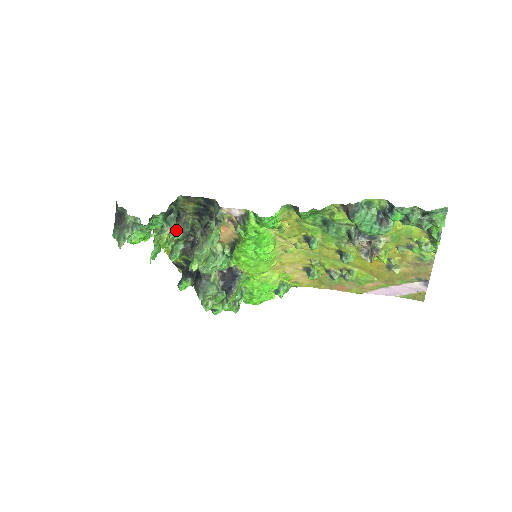
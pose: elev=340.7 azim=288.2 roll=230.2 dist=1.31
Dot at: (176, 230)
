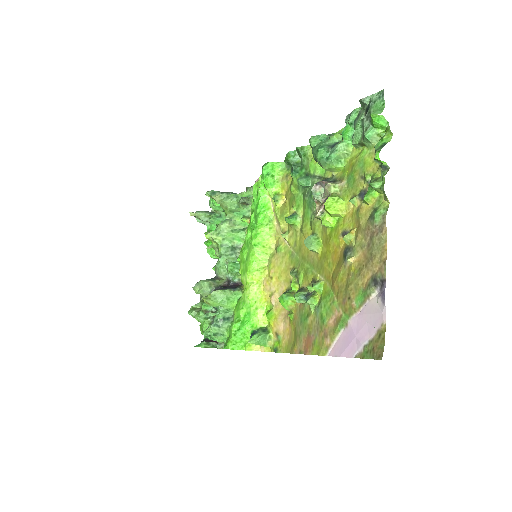
Dot at: occluded
